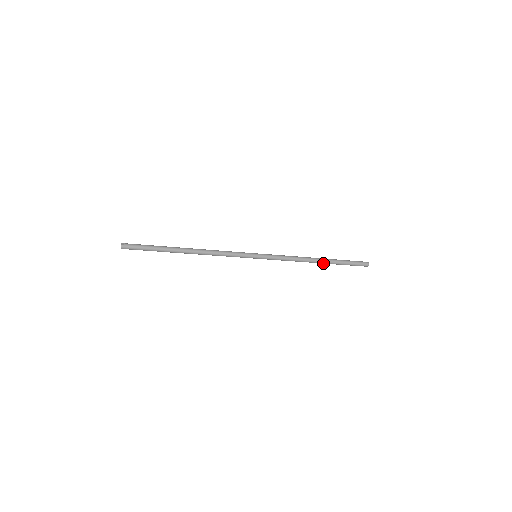
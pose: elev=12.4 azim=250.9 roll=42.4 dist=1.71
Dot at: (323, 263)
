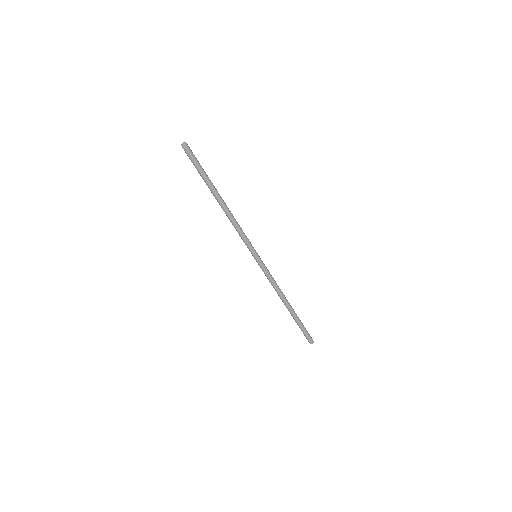
Dot at: (291, 309)
